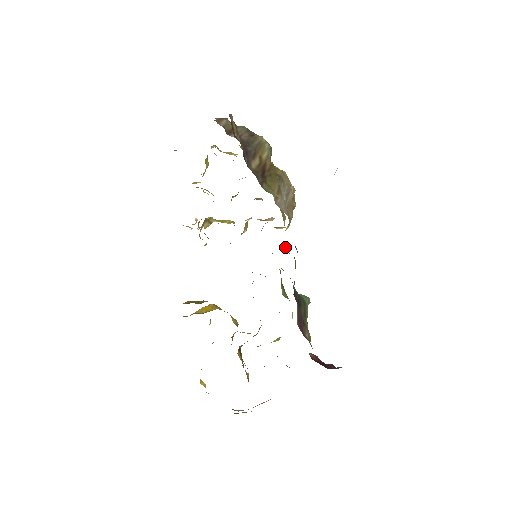
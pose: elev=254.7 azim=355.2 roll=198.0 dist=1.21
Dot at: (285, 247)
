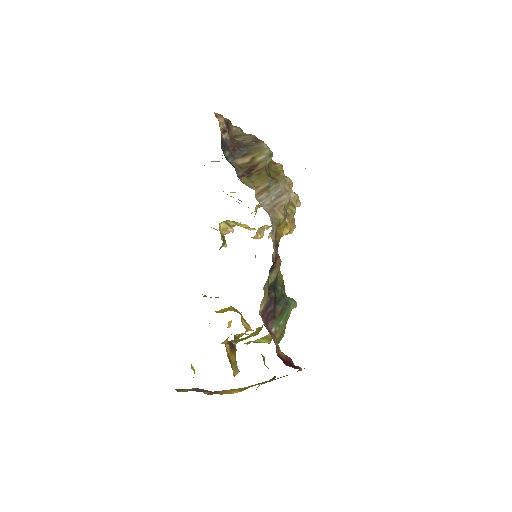
Dot at: occluded
